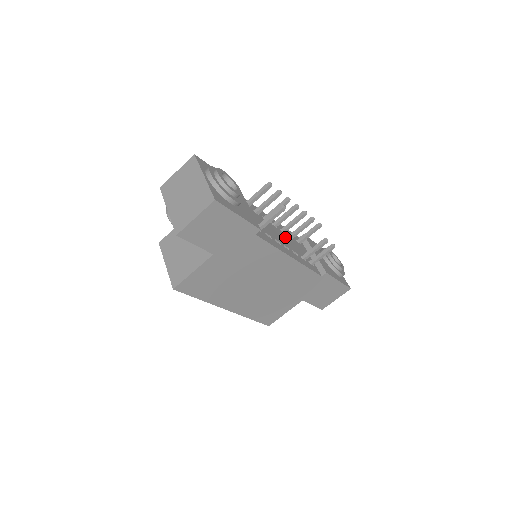
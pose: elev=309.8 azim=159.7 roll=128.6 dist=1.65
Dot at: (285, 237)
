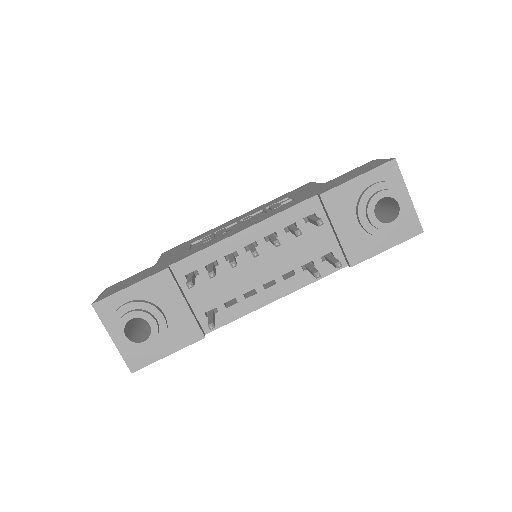
Dot at: (273, 252)
